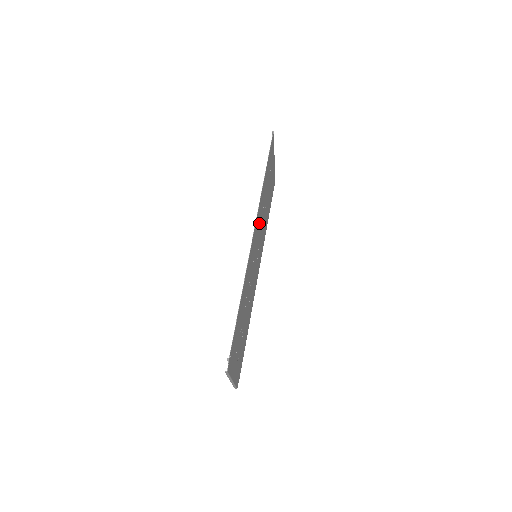
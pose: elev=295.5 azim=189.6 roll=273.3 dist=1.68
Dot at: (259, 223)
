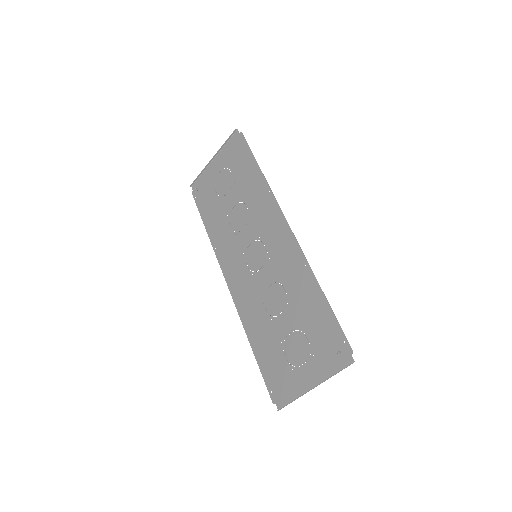
Dot at: (259, 219)
